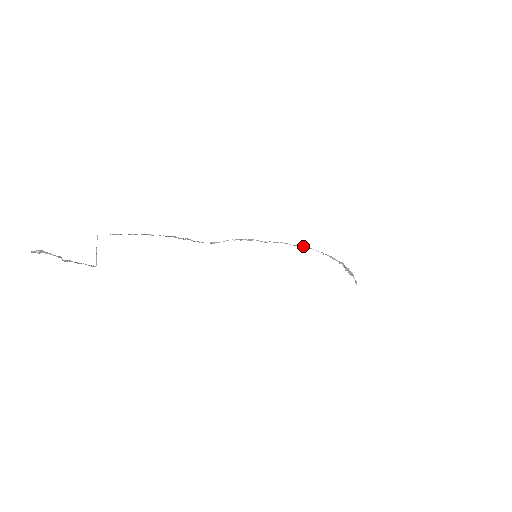
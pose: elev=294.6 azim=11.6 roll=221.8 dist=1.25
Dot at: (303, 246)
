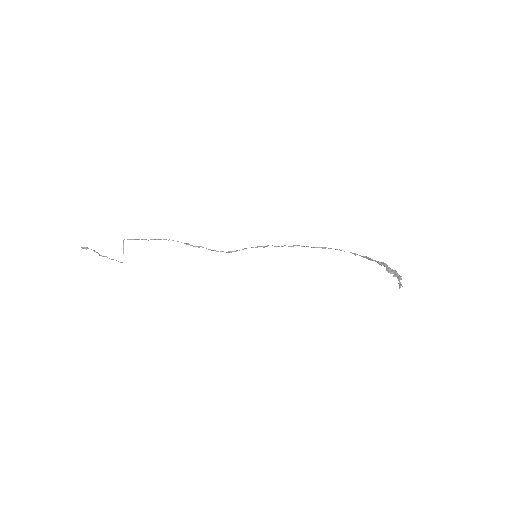
Dot at: occluded
